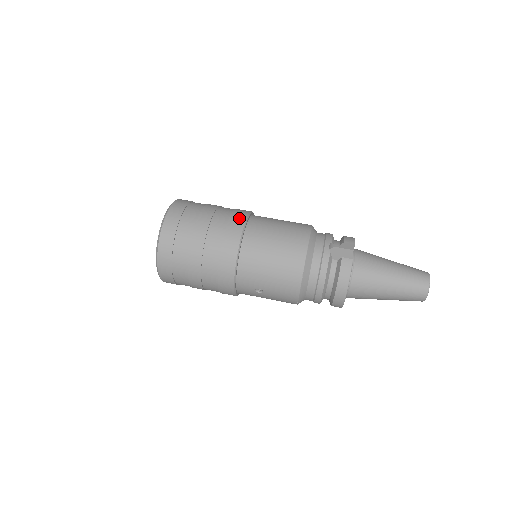
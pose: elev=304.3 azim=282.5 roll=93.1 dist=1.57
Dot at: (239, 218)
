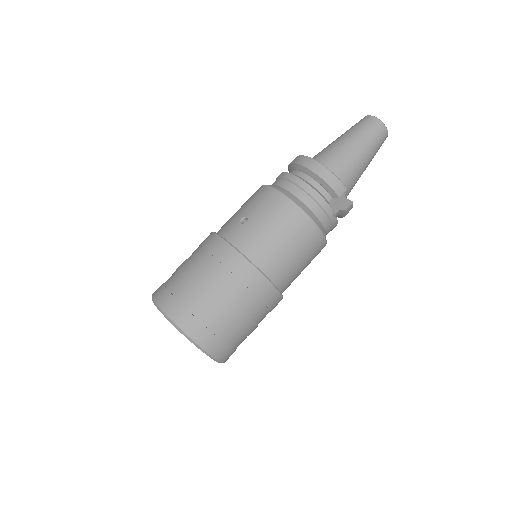
Dot at: (266, 290)
